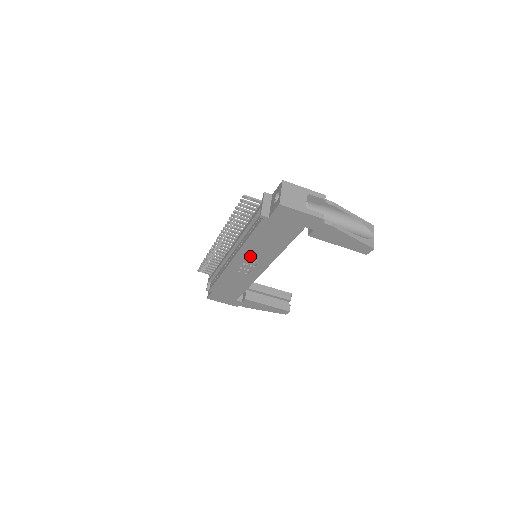
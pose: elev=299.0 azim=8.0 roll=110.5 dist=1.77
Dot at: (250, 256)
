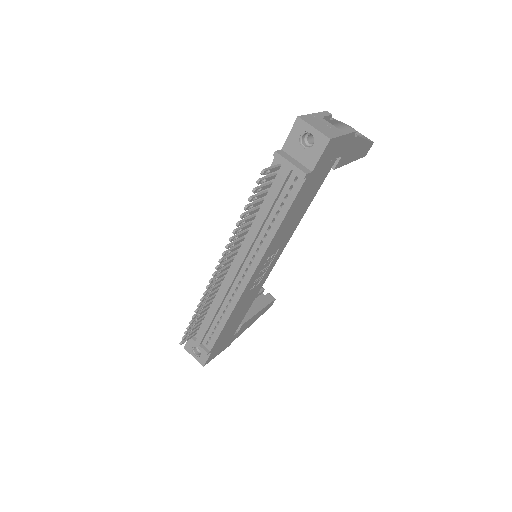
Dot at: (271, 253)
